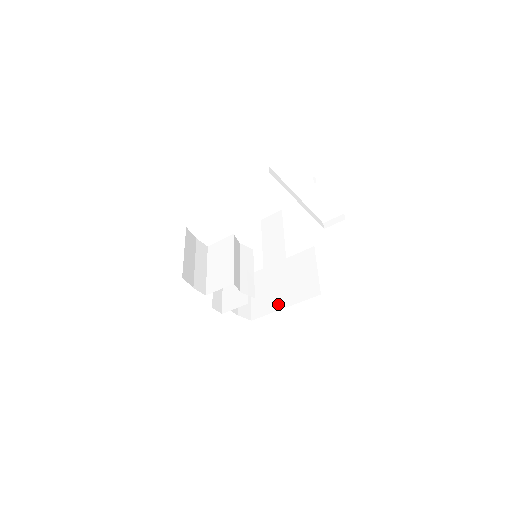
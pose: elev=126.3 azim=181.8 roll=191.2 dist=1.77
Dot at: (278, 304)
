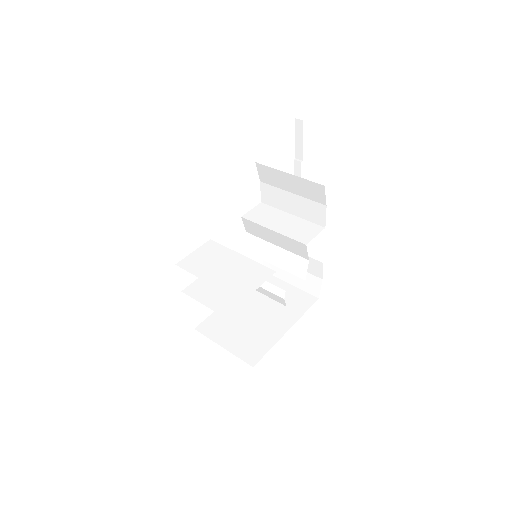
Dot at: (275, 331)
